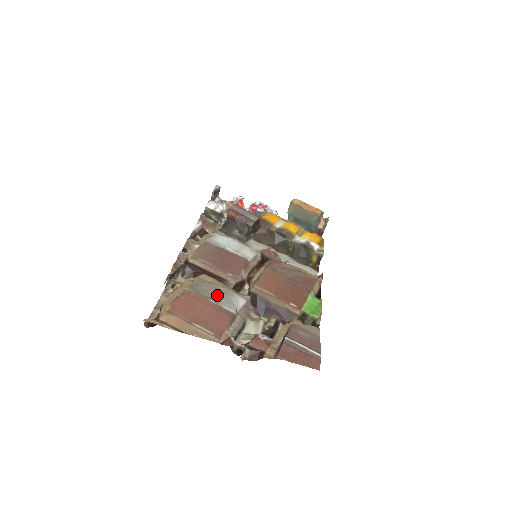
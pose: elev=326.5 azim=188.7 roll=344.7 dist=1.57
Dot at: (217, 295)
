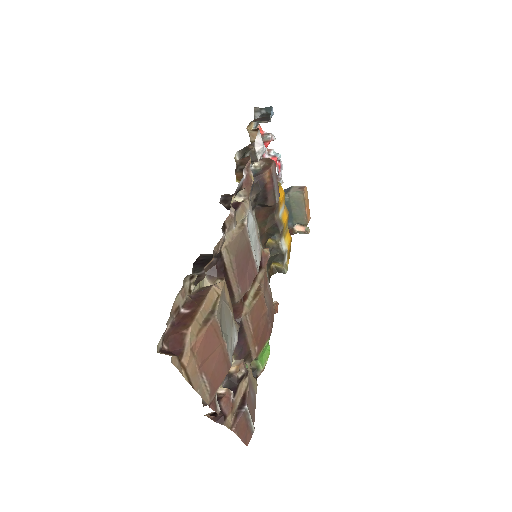
Dot at: (228, 328)
